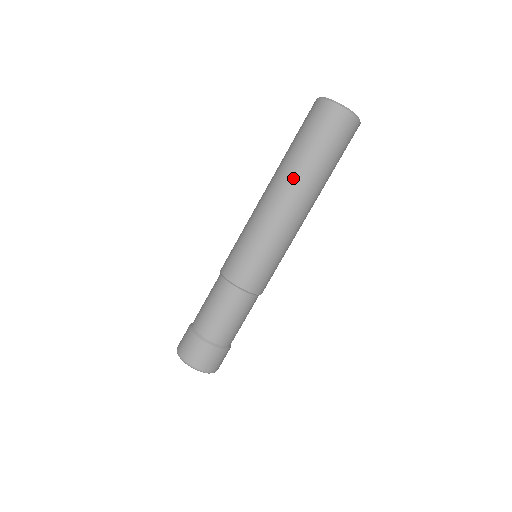
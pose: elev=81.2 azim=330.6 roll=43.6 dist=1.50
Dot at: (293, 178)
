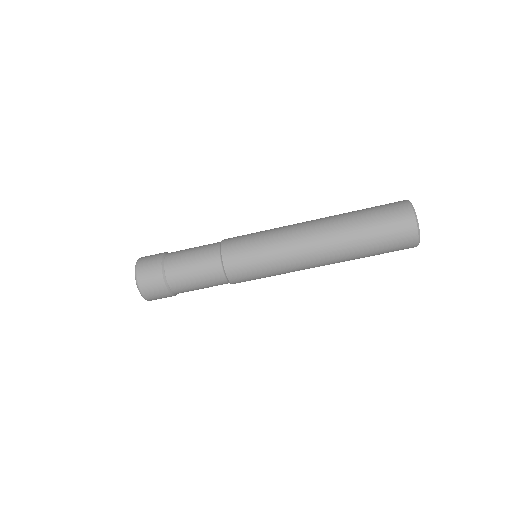
Dot at: (333, 225)
